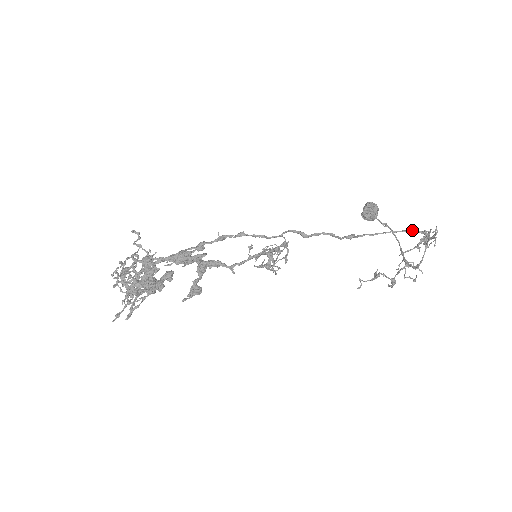
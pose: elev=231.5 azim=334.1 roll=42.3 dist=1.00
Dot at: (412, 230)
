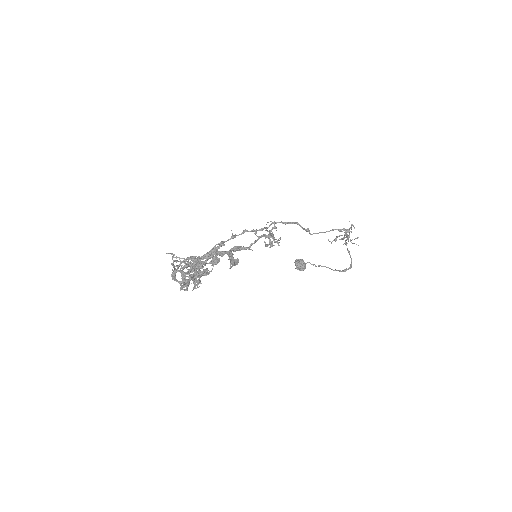
Dot at: (337, 229)
